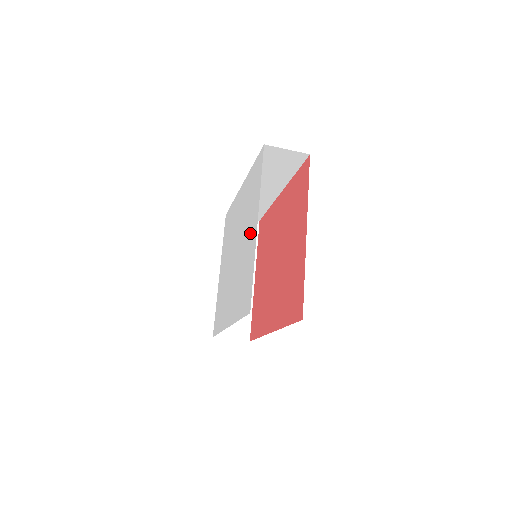
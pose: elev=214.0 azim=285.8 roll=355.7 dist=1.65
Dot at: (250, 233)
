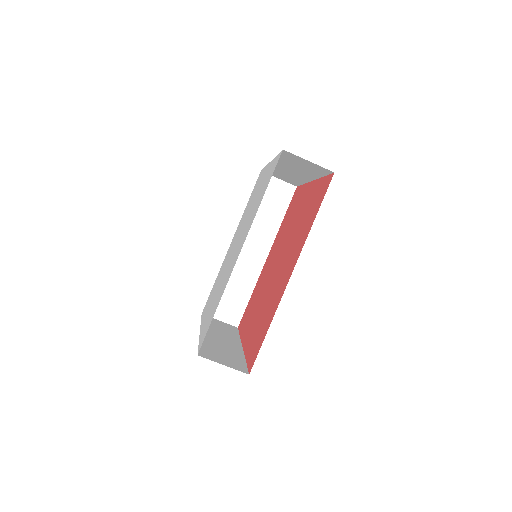
Dot at: (260, 185)
